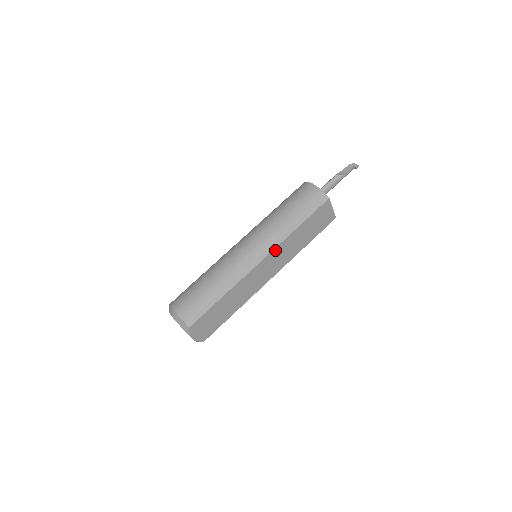
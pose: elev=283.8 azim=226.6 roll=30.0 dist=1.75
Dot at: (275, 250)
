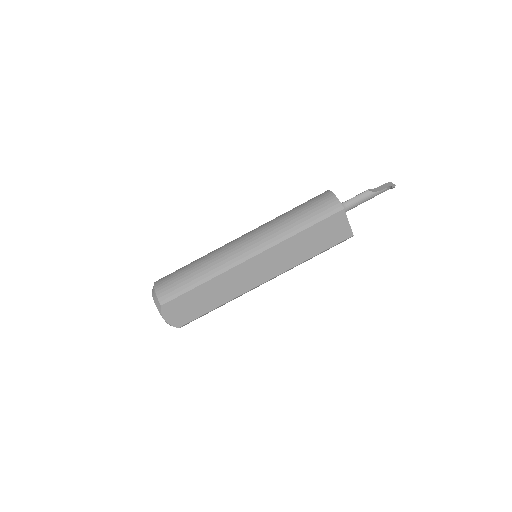
Dot at: (270, 250)
